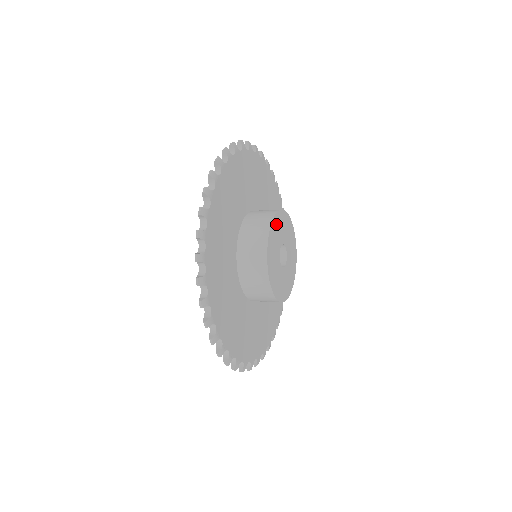
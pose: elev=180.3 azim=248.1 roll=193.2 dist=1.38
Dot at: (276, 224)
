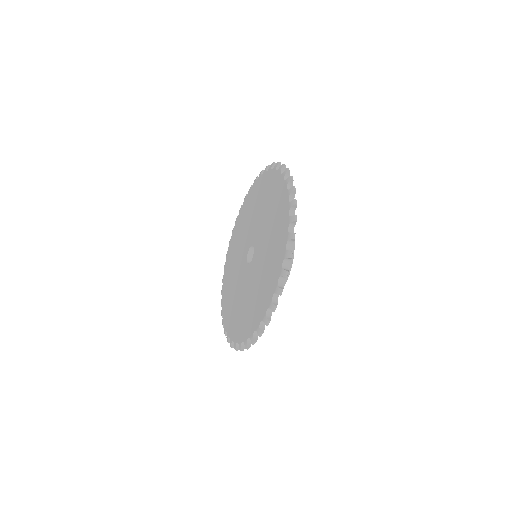
Dot at: occluded
